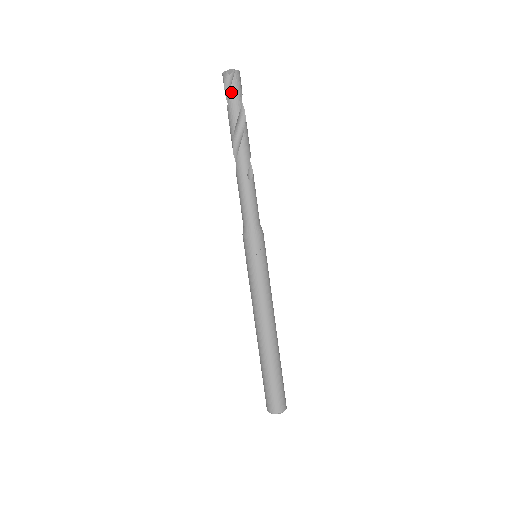
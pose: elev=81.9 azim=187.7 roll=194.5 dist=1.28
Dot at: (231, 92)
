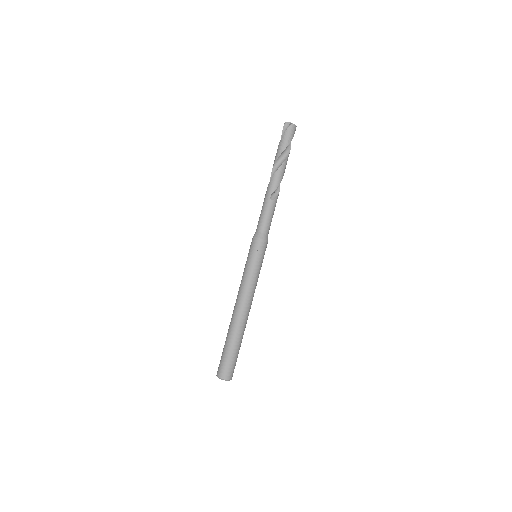
Dot at: (283, 137)
